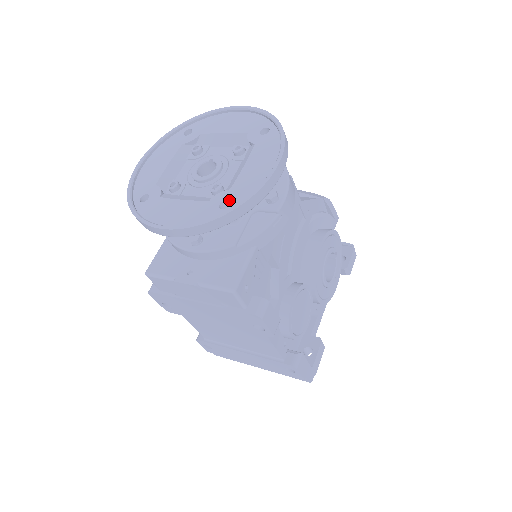
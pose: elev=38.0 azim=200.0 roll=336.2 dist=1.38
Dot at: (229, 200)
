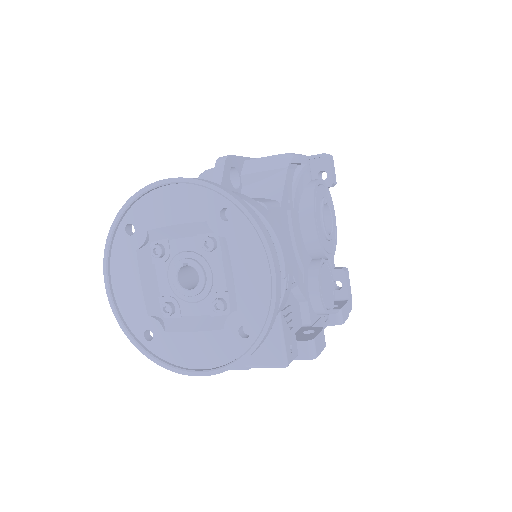
Dot at: (246, 326)
